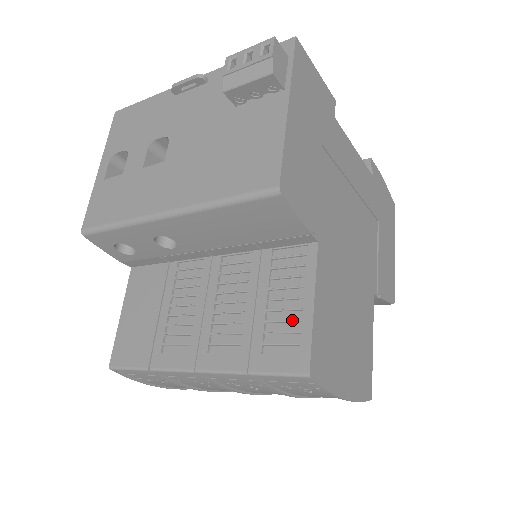
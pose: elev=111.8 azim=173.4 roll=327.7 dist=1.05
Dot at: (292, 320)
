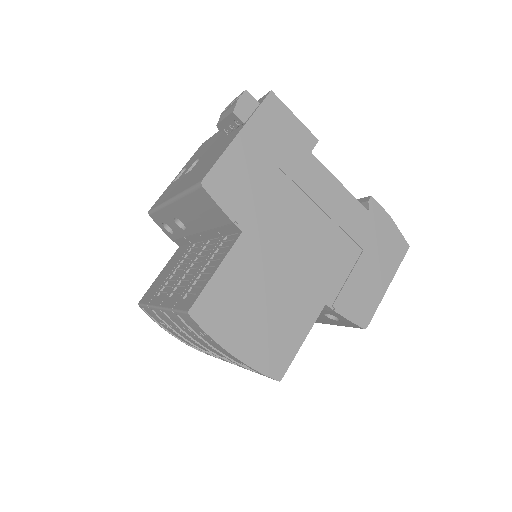
Dot at: (204, 279)
